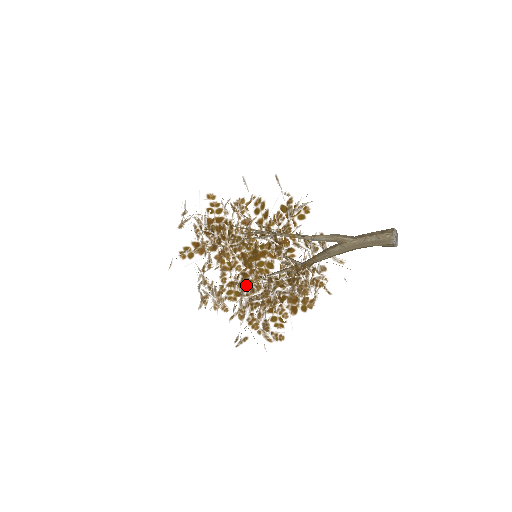
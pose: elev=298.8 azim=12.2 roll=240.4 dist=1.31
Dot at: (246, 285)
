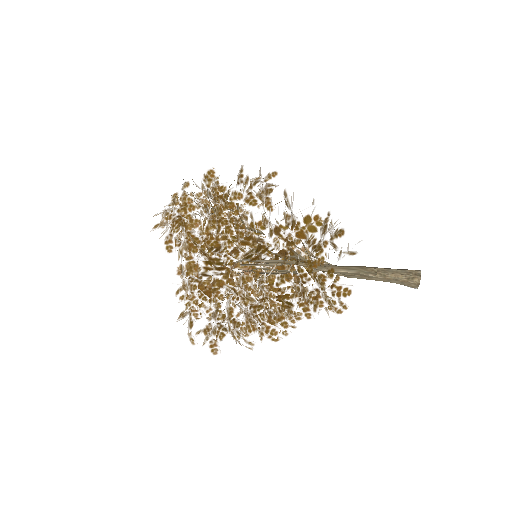
Dot at: occluded
